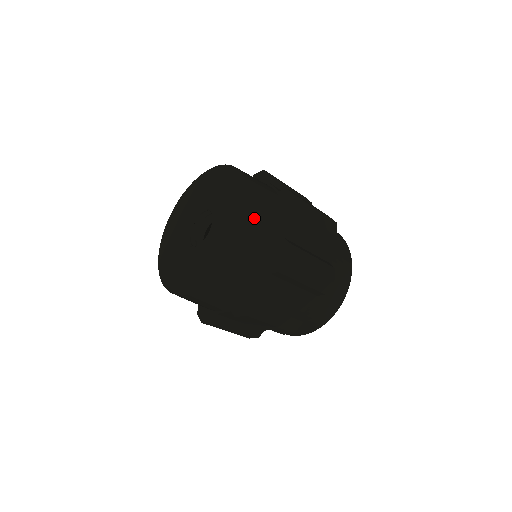
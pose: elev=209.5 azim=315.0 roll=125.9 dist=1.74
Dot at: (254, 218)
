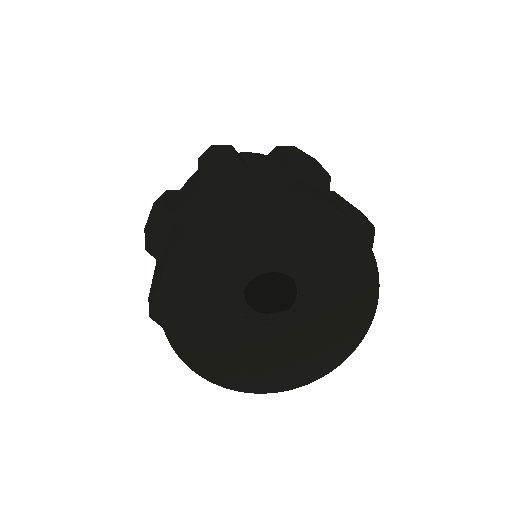
Dot at: occluded
